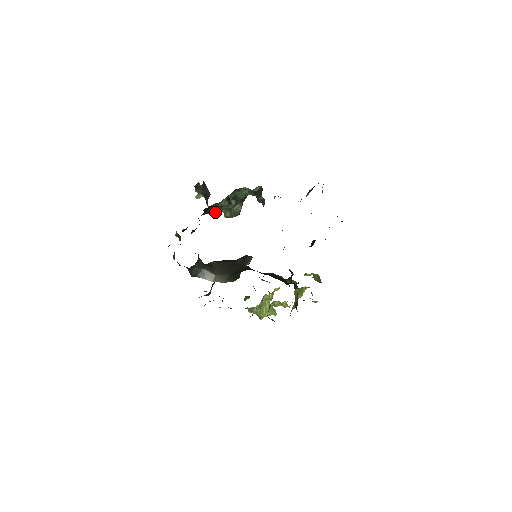
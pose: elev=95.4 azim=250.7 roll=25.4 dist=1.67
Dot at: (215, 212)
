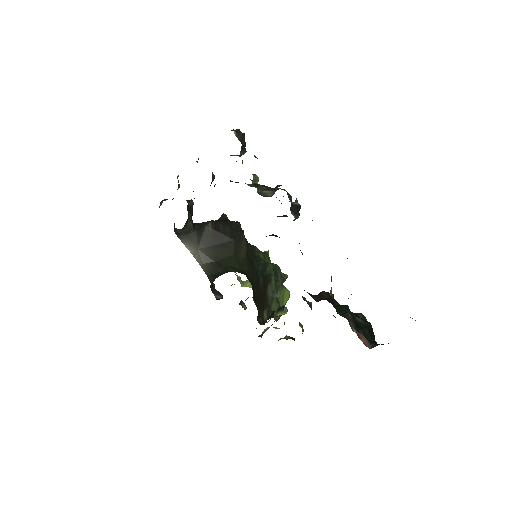
Dot at: occluded
